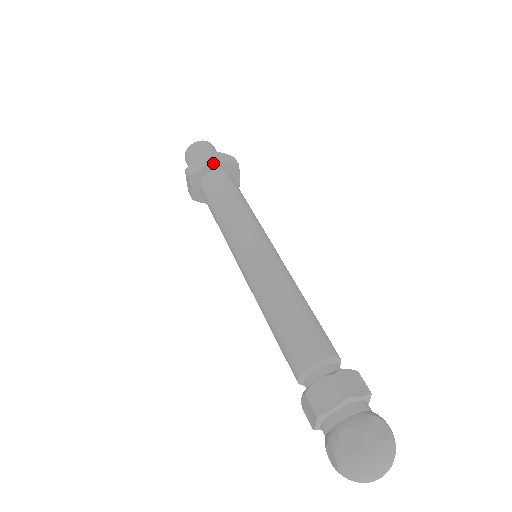
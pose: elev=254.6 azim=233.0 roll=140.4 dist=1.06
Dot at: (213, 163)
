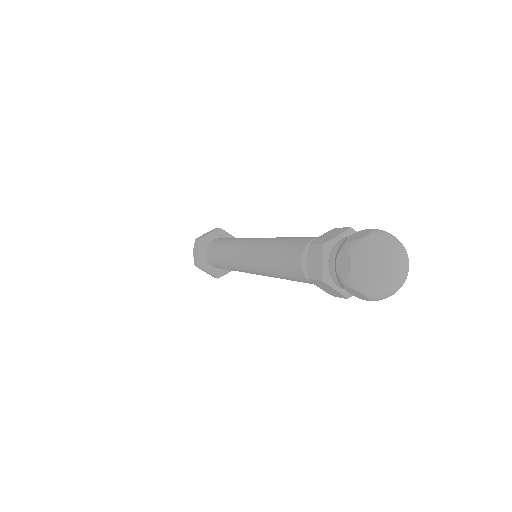
Dot at: (219, 231)
